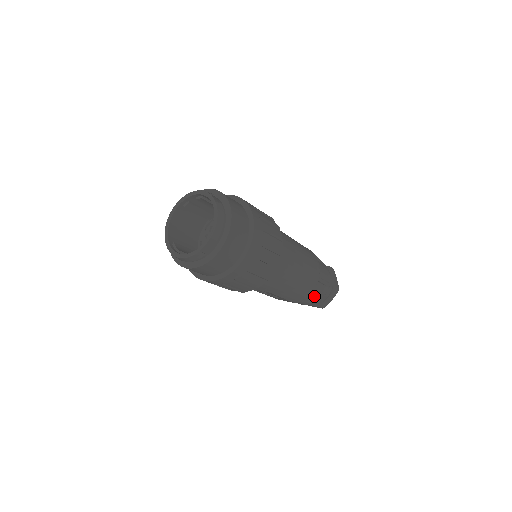
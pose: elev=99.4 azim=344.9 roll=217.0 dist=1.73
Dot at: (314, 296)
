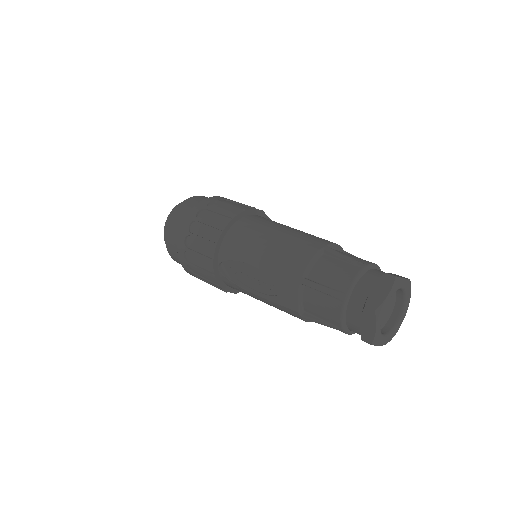
Dot at: (331, 277)
